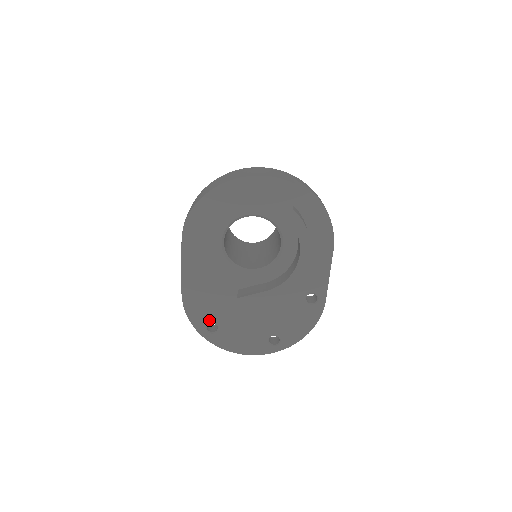
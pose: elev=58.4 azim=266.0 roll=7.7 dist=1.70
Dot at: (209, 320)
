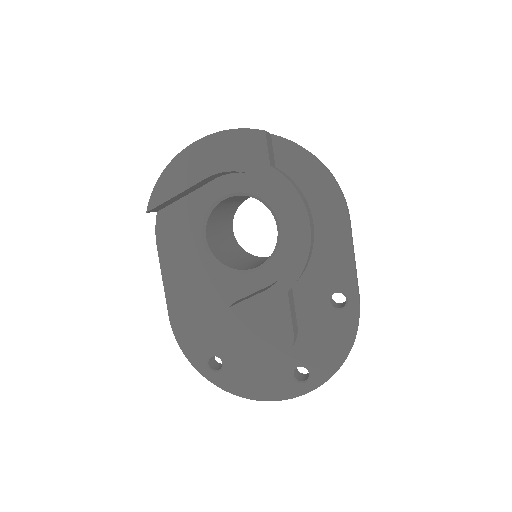
Dot at: (209, 352)
